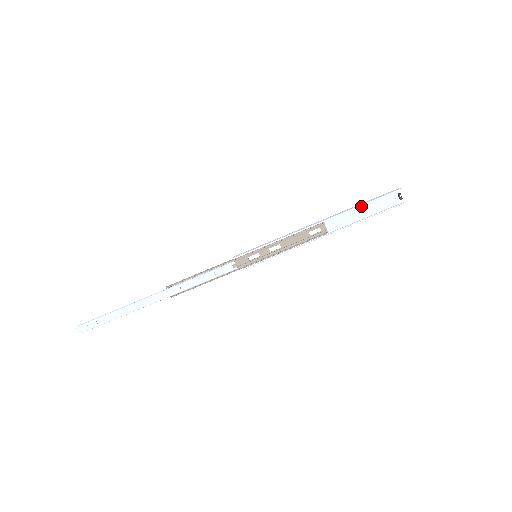
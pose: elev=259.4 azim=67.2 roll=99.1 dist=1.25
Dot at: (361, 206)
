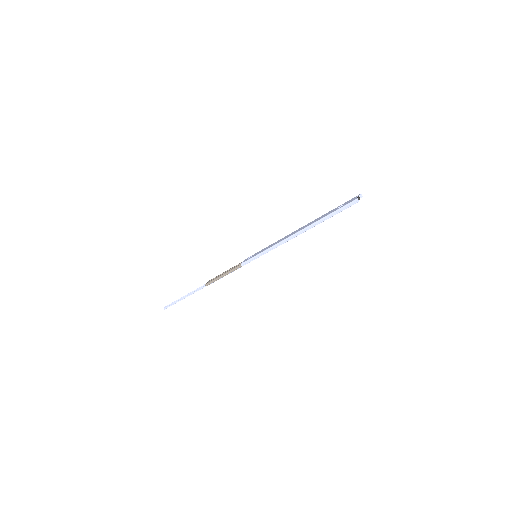
Dot at: (326, 216)
